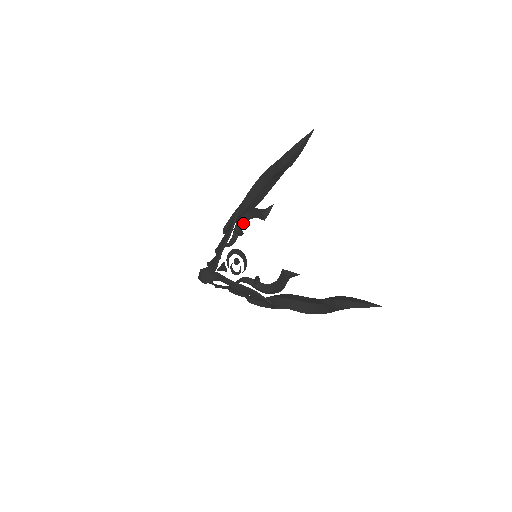
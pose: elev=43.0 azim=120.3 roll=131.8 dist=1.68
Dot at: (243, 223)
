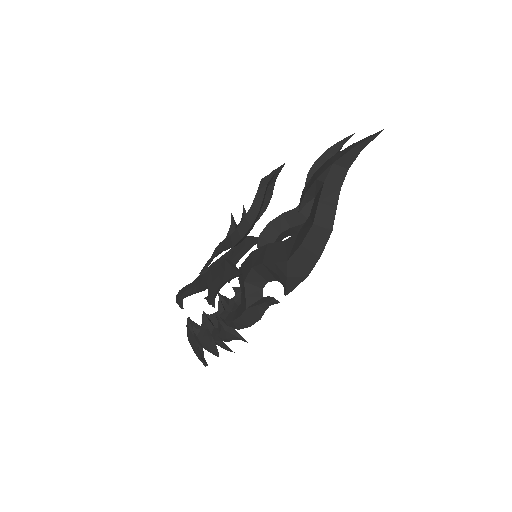
Dot at: occluded
